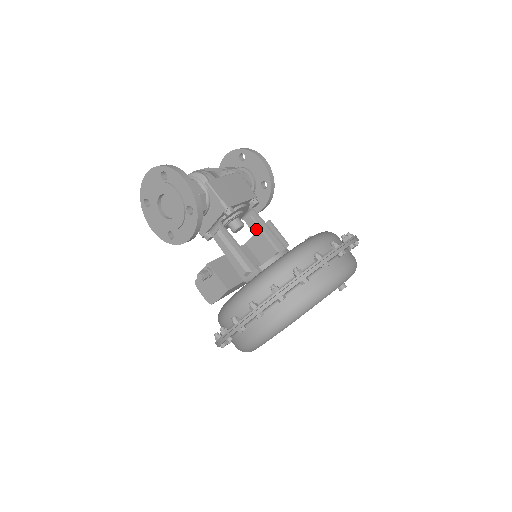
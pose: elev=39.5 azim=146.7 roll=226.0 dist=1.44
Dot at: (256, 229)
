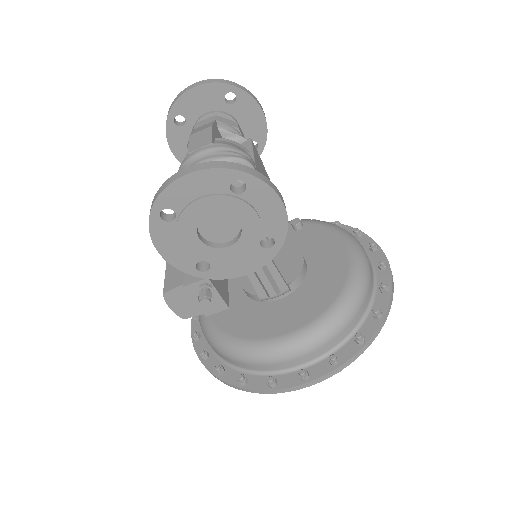
Dot at: occluded
